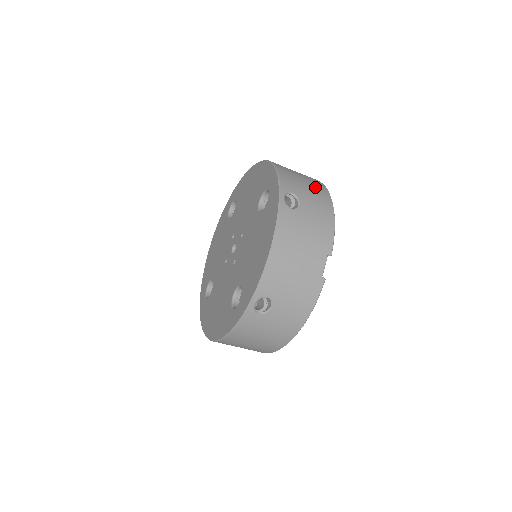
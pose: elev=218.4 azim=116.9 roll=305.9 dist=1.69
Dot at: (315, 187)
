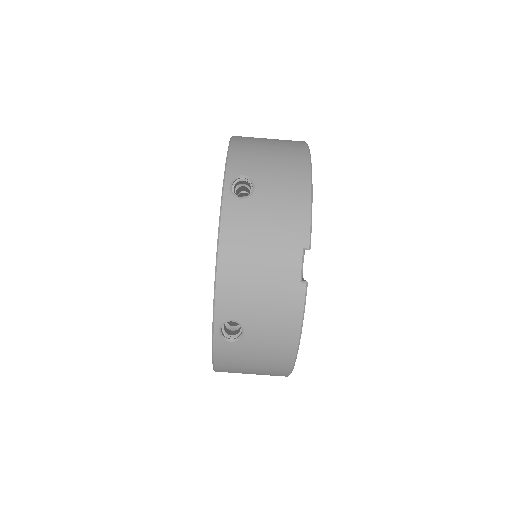
Dot at: (286, 156)
